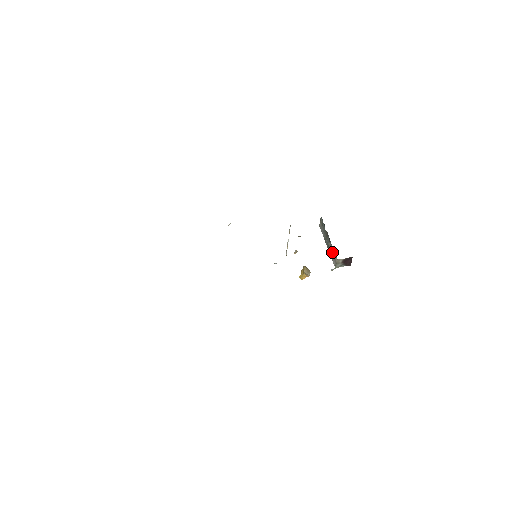
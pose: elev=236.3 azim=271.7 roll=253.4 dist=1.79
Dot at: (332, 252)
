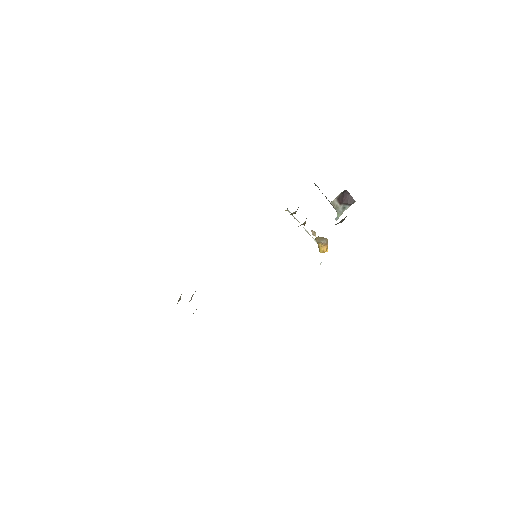
Dot at: occluded
